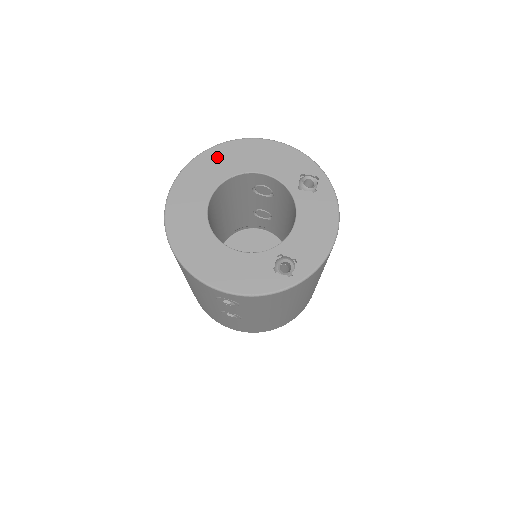
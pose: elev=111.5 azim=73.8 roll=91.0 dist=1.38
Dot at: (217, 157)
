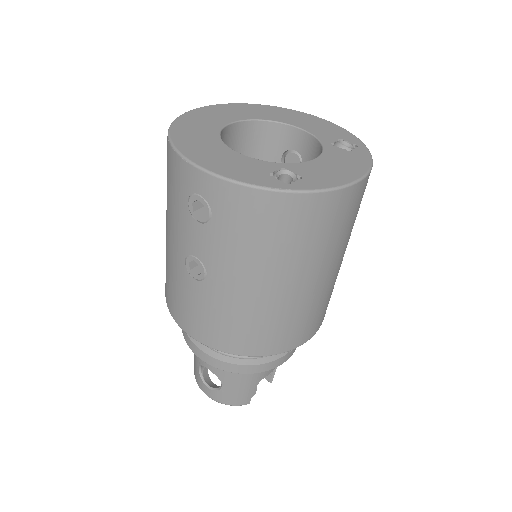
Dot at: (259, 109)
